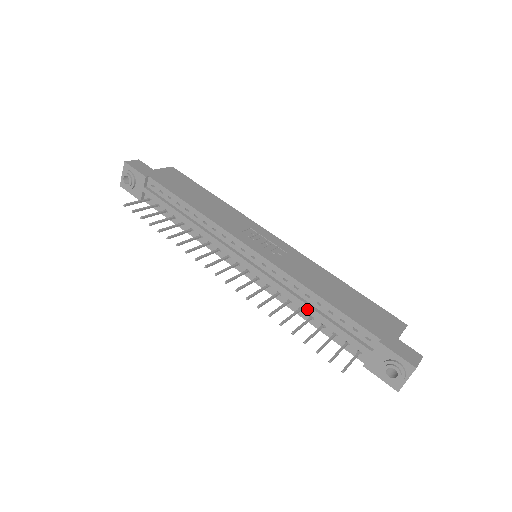
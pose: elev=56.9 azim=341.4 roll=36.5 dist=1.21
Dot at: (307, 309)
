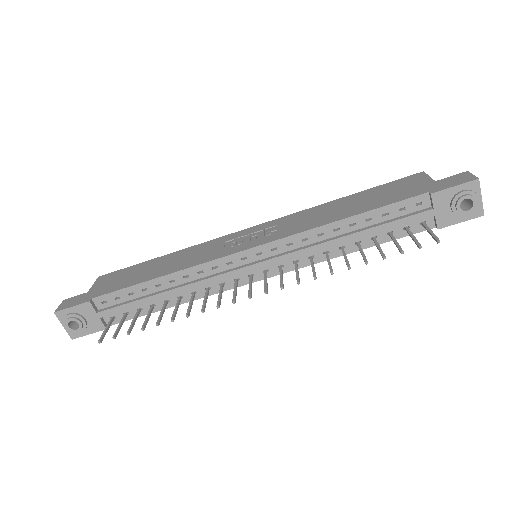
Dot at: (348, 240)
